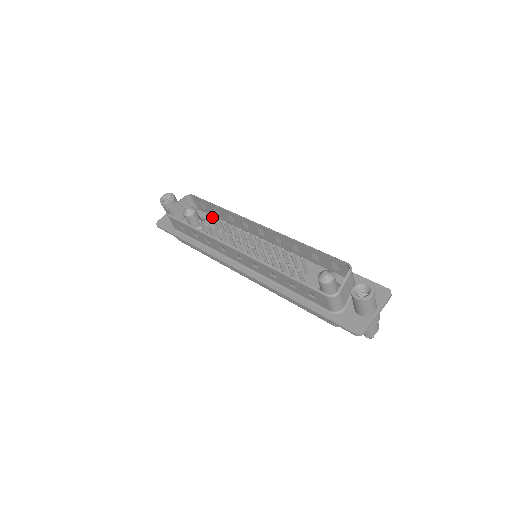
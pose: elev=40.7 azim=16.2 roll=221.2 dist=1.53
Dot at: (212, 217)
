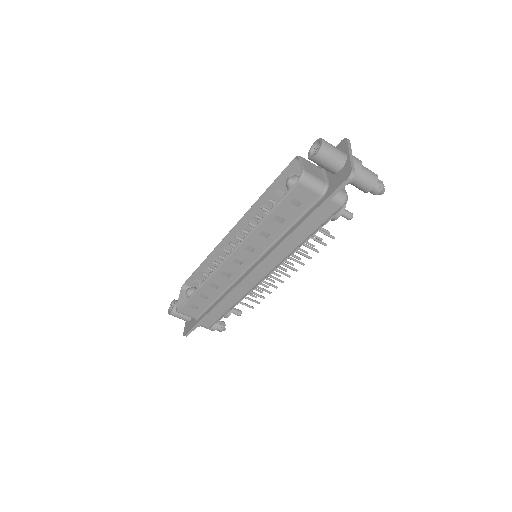
Dot at: (206, 274)
